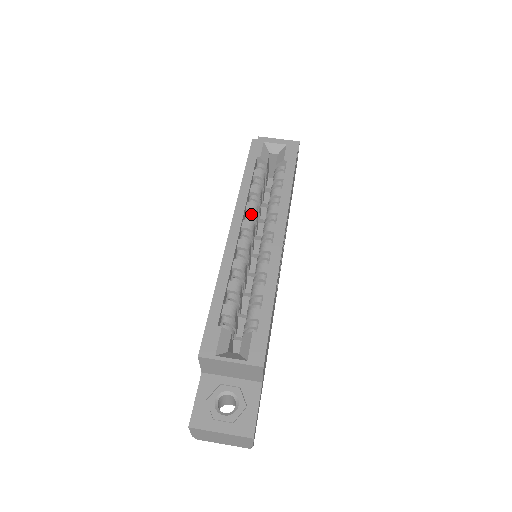
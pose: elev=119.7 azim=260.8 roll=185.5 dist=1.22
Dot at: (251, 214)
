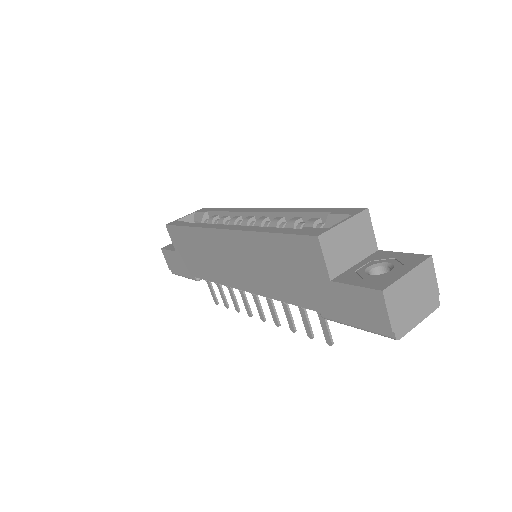
Dot at: occluded
